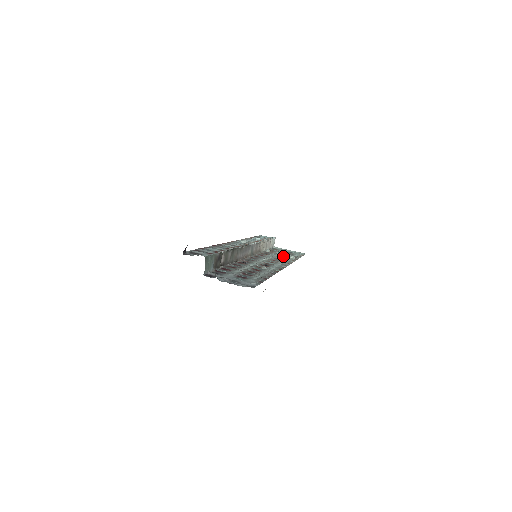
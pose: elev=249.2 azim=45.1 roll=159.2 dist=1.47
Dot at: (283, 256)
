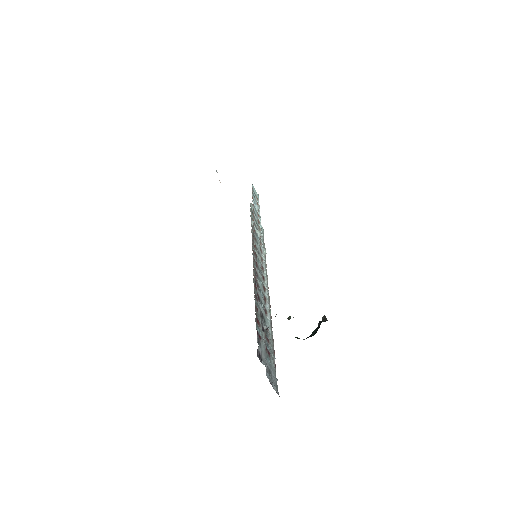
Dot at: occluded
